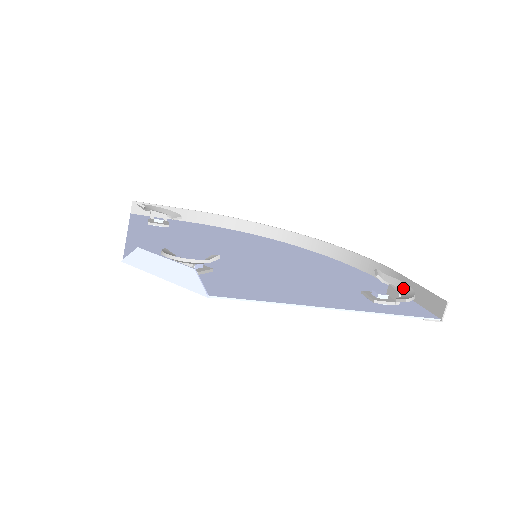
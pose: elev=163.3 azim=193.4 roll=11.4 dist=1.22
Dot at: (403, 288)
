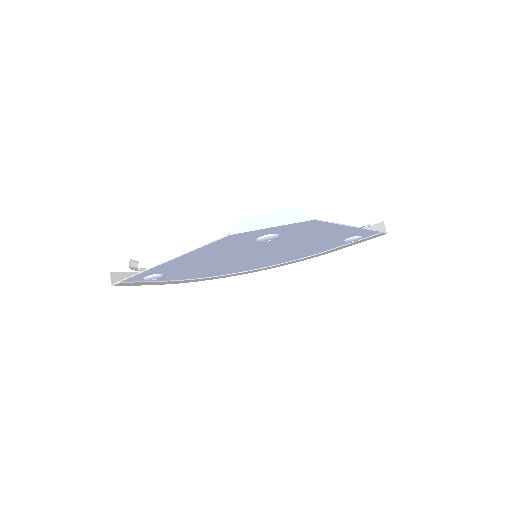
Dot at: occluded
